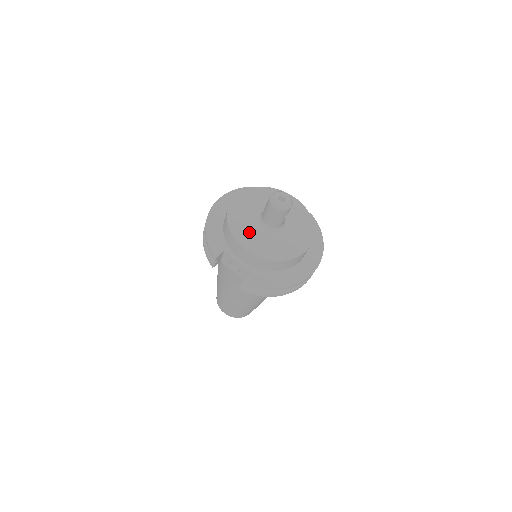
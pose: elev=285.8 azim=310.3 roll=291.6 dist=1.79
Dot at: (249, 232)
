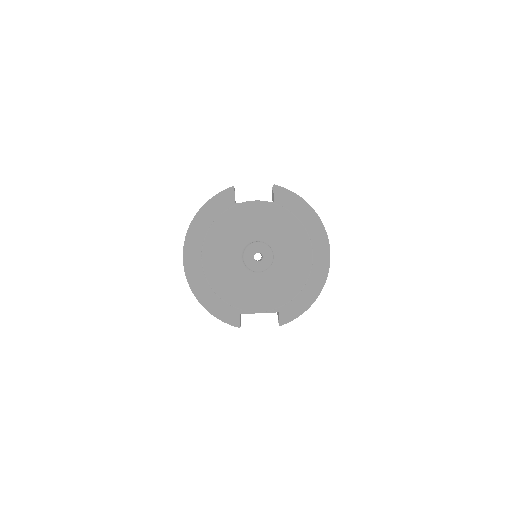
Dot at: (249, 291)
